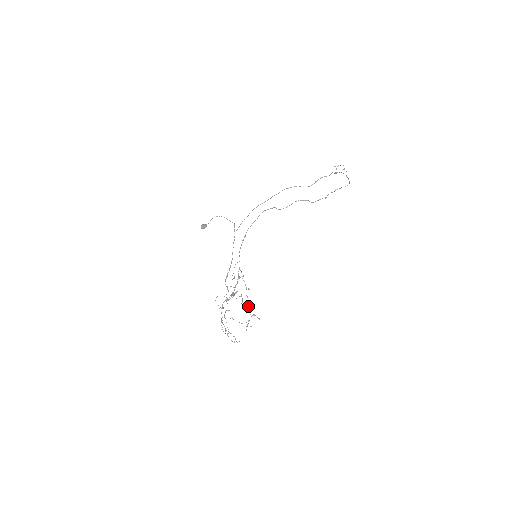
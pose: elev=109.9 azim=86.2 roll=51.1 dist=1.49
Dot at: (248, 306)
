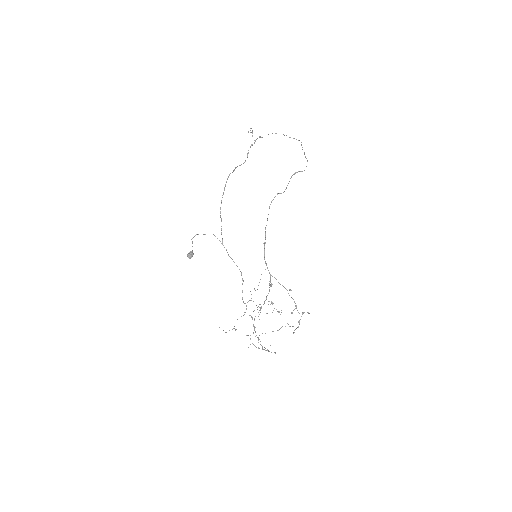
Dot at: (296, 307)
